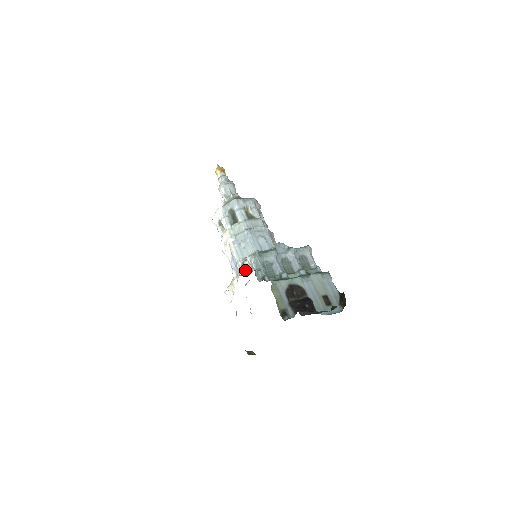
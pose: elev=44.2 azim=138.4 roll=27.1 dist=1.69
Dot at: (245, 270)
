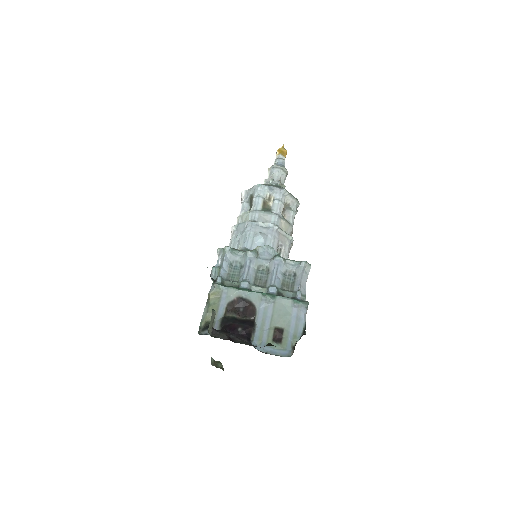
Dot at: occluded
